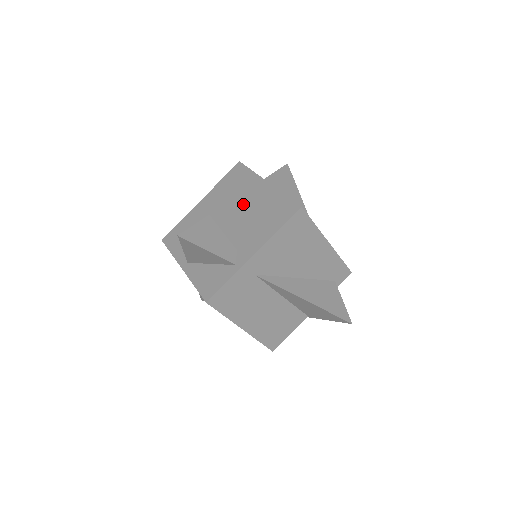
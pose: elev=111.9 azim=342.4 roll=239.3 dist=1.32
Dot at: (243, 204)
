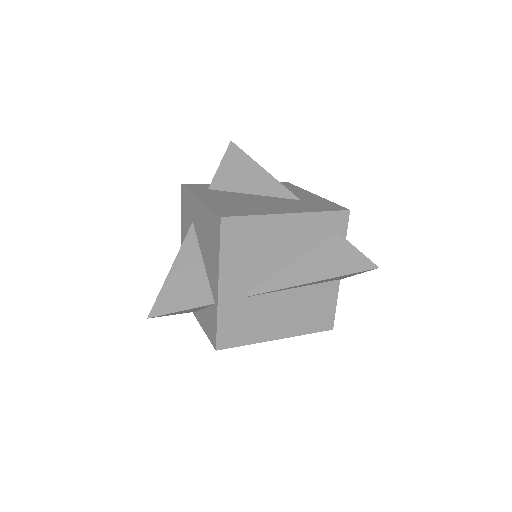
Dot at: (197, 233)
